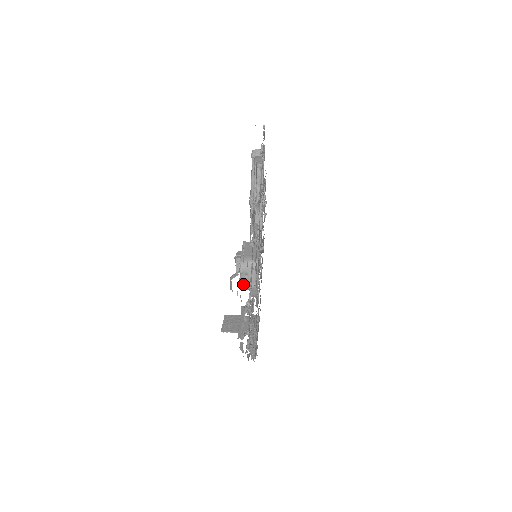
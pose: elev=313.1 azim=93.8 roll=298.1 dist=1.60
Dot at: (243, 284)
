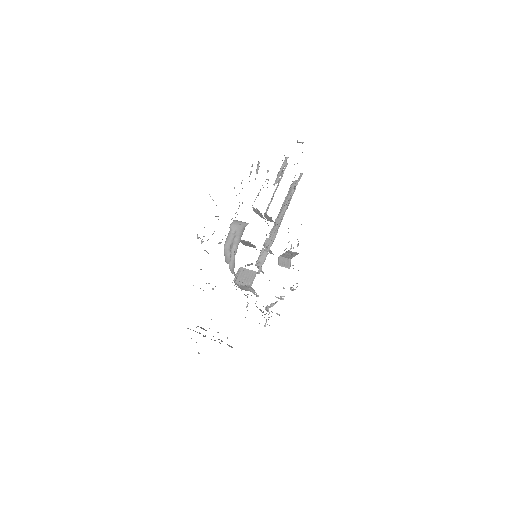
Dot at: (227, 242)
